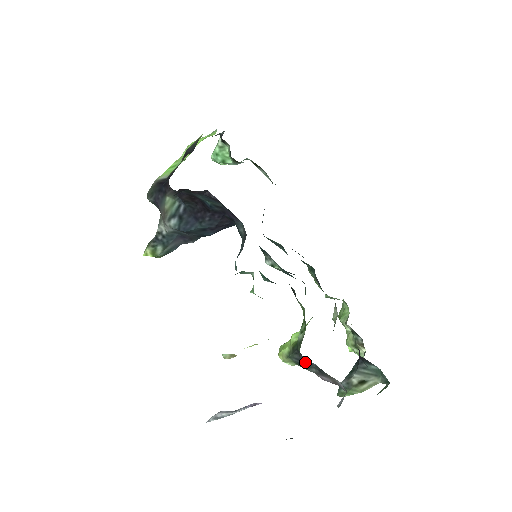
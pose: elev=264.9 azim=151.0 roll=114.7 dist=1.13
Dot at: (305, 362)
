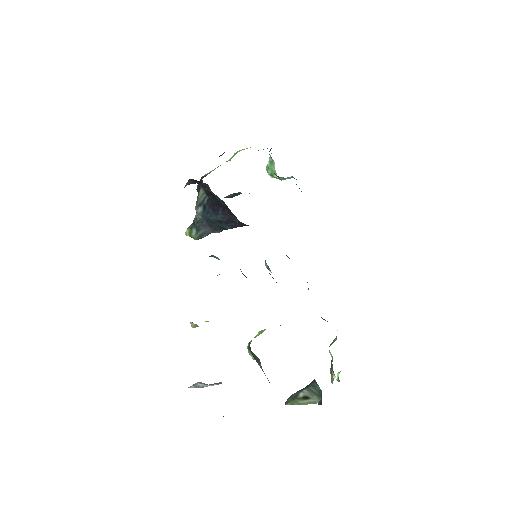
Dot at: (254, 355)
